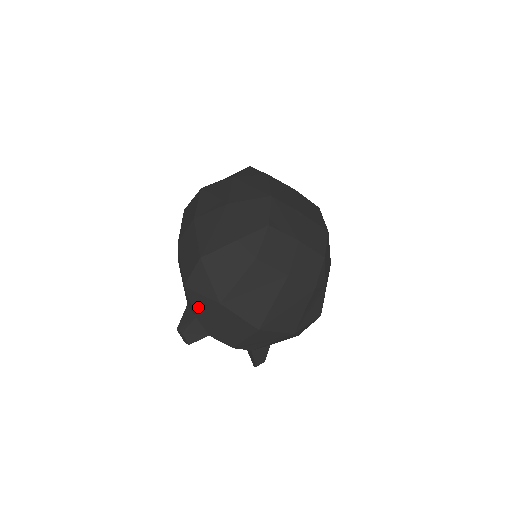
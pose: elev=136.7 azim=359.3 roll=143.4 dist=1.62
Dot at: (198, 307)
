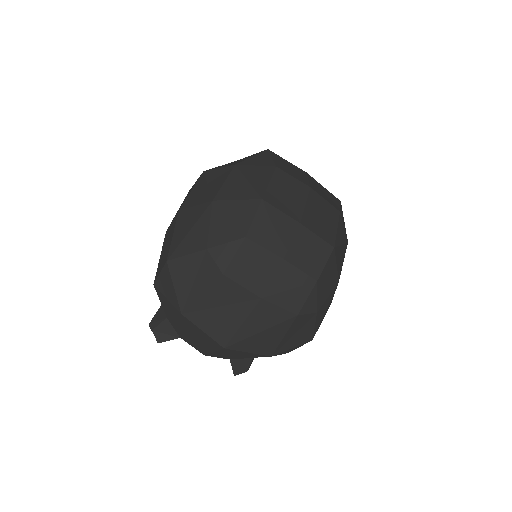
Dot at: (166, 309)
